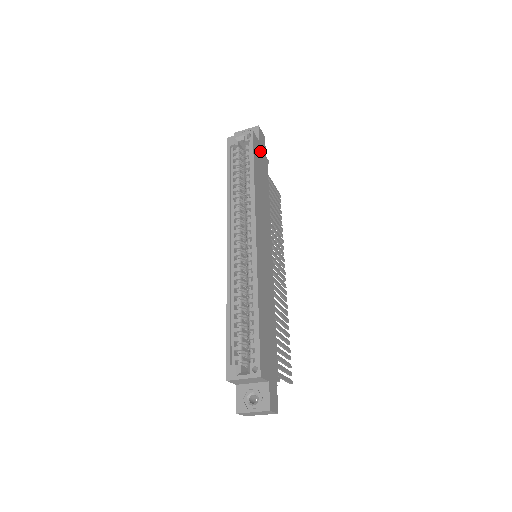
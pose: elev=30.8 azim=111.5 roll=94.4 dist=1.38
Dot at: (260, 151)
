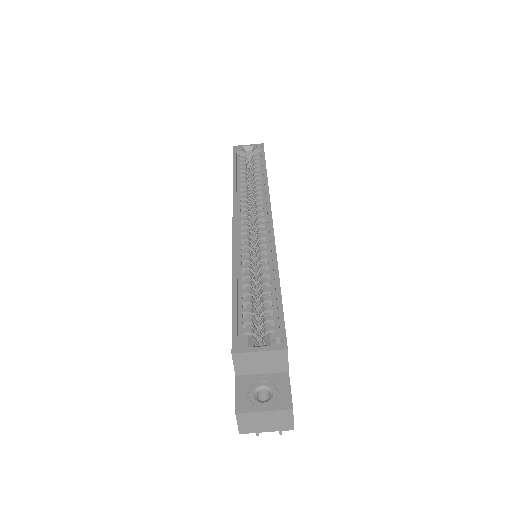
Dot at: occluded
